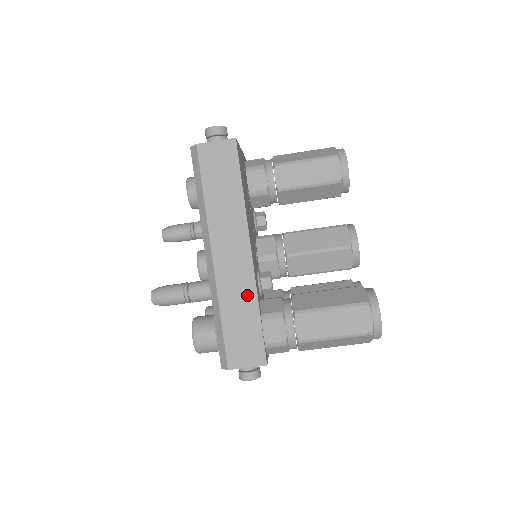
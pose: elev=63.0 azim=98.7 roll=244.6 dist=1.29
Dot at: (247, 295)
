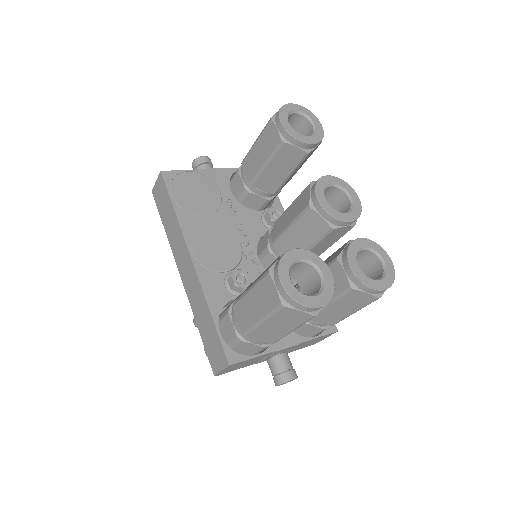
Dot at: (201, 301)
